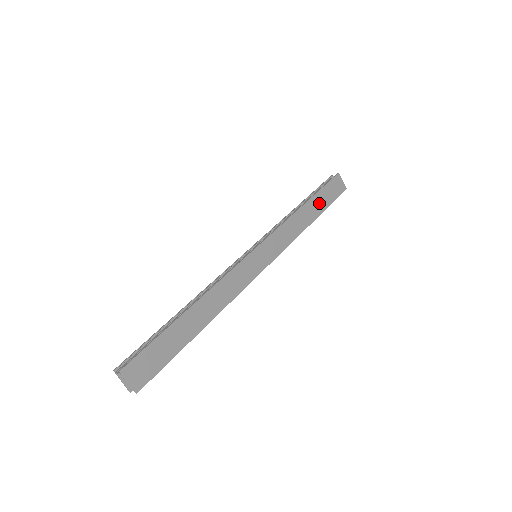
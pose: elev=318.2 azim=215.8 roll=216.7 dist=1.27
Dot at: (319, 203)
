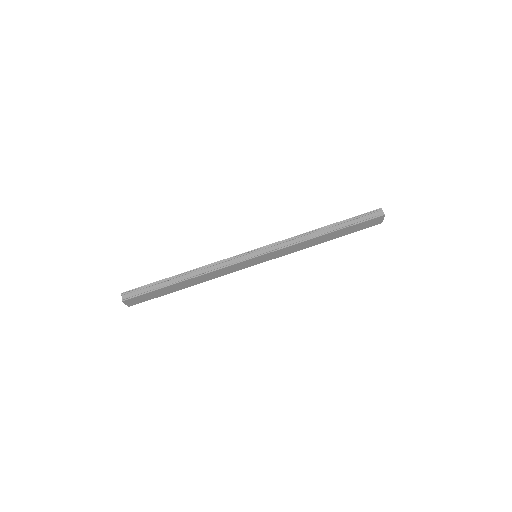
Dot at: (342, 233)
